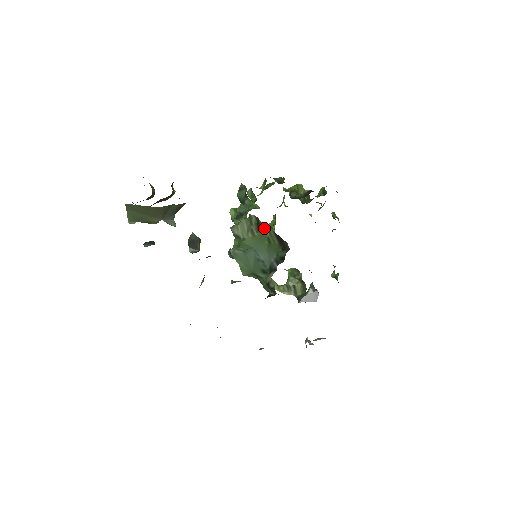
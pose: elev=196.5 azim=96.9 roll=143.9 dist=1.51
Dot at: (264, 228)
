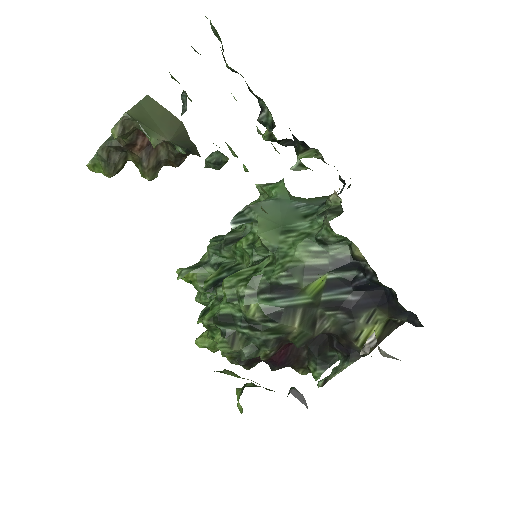
Dot at: occluded
